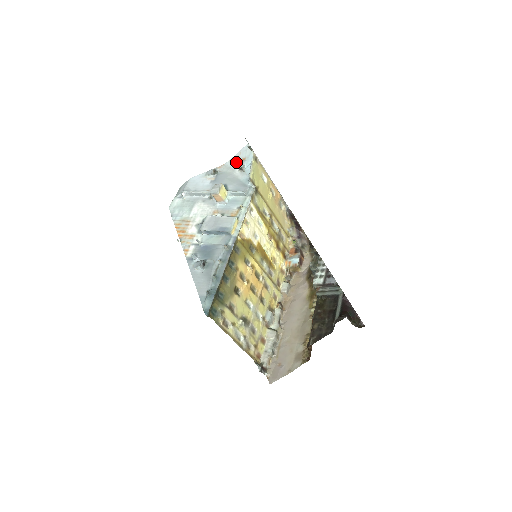
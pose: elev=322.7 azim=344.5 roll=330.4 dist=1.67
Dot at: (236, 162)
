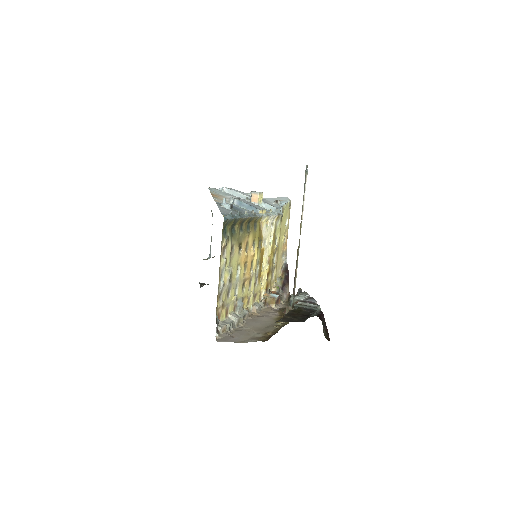
Dot at: (273, 200)
